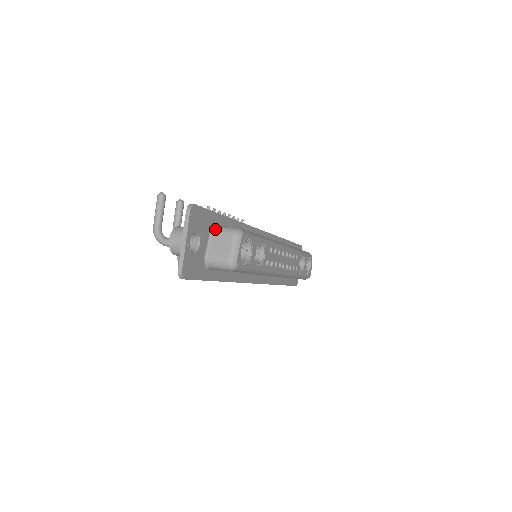
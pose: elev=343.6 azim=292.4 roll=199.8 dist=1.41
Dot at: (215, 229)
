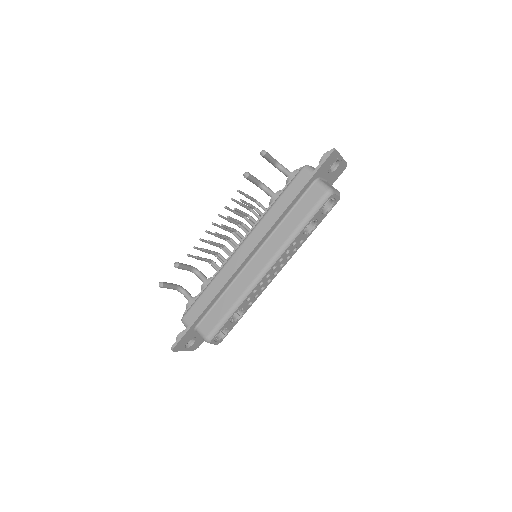
Dot at: (196, 331)
